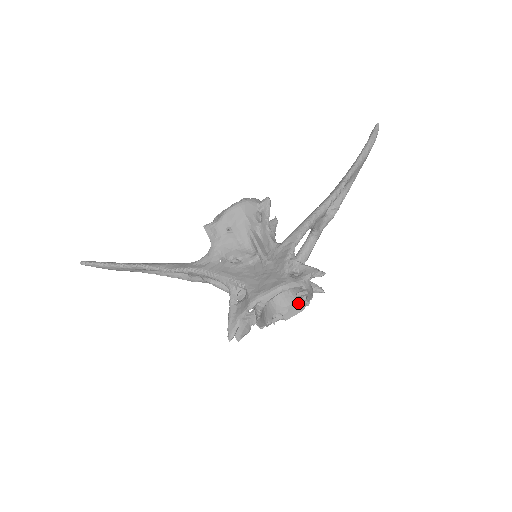
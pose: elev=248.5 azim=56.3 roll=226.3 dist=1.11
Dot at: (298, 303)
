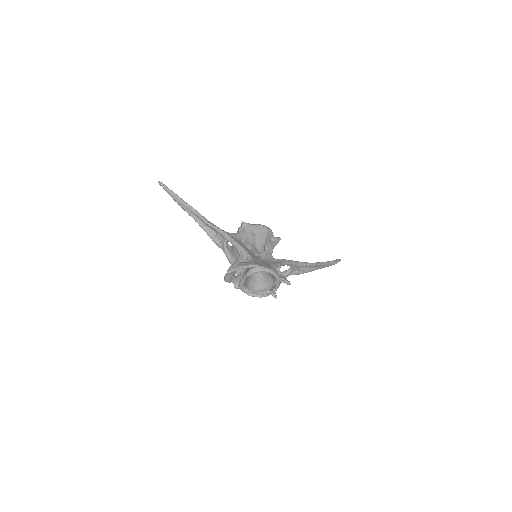
Dot at: (262, 292)
